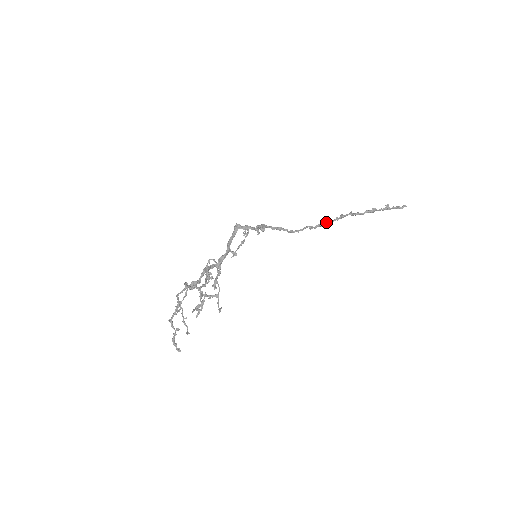
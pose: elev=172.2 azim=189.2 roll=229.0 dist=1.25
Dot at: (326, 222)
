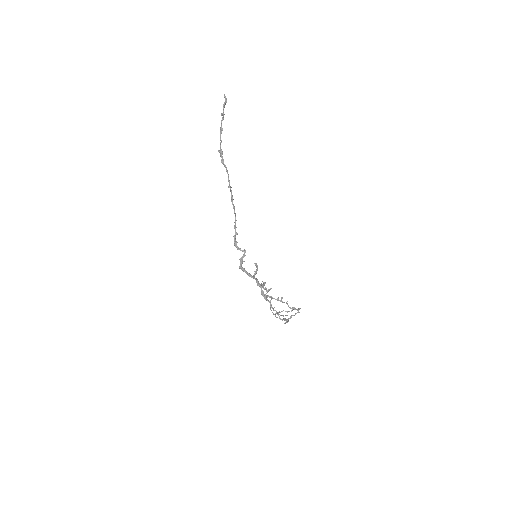
Dot at: occluded
